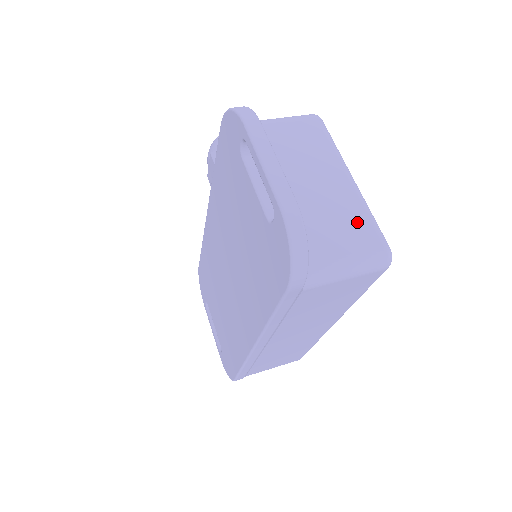
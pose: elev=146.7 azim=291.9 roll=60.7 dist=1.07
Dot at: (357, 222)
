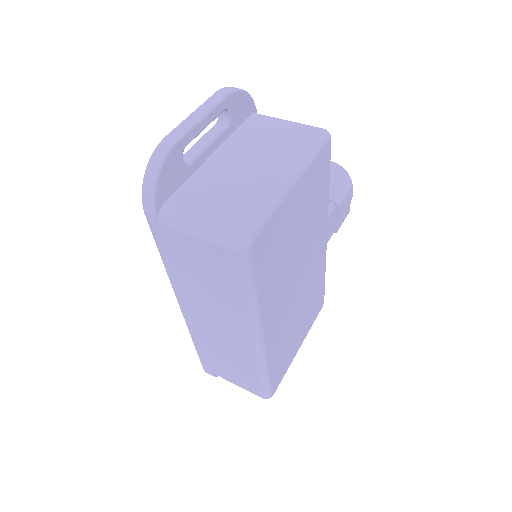
Dot at: (246, 202)
